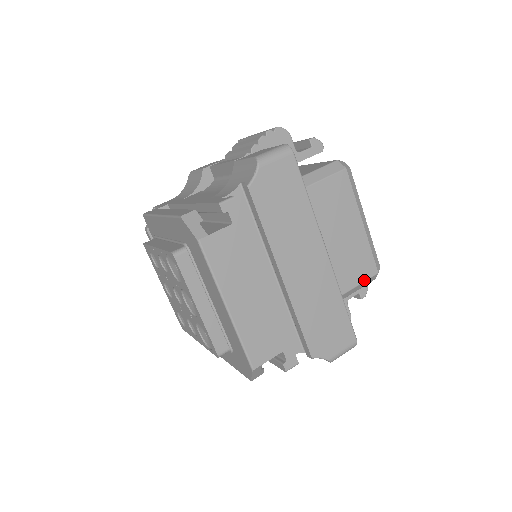
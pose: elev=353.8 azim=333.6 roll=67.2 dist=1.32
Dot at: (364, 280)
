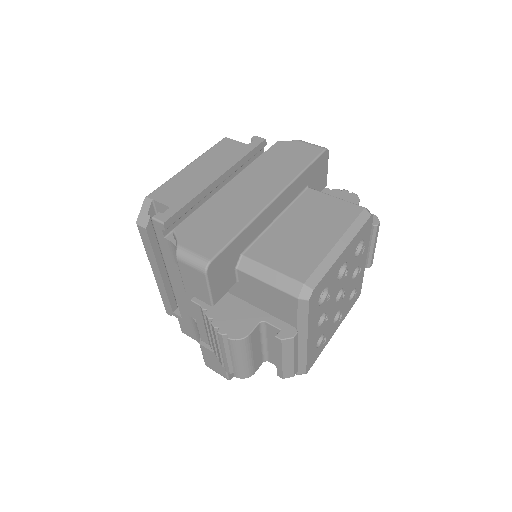
Dot at: (285, 273)
